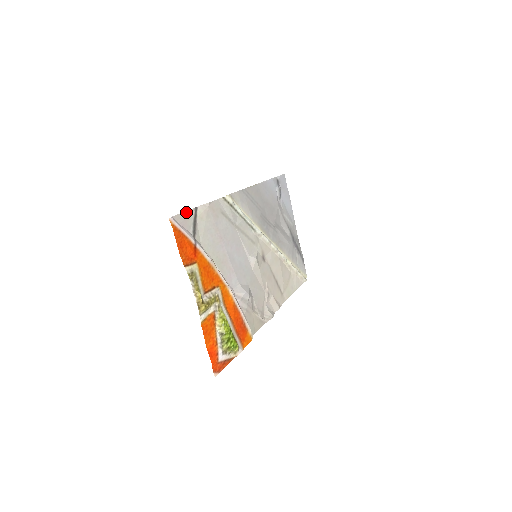
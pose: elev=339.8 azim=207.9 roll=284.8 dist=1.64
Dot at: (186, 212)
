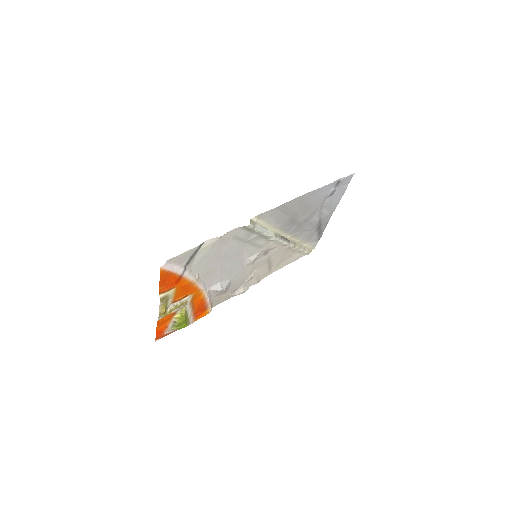
Dot at: (187, 251)
